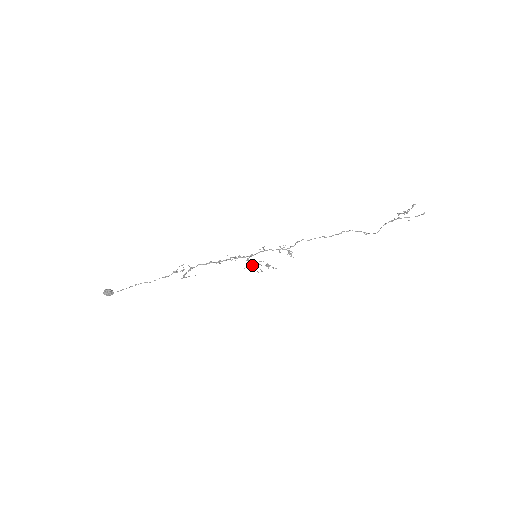
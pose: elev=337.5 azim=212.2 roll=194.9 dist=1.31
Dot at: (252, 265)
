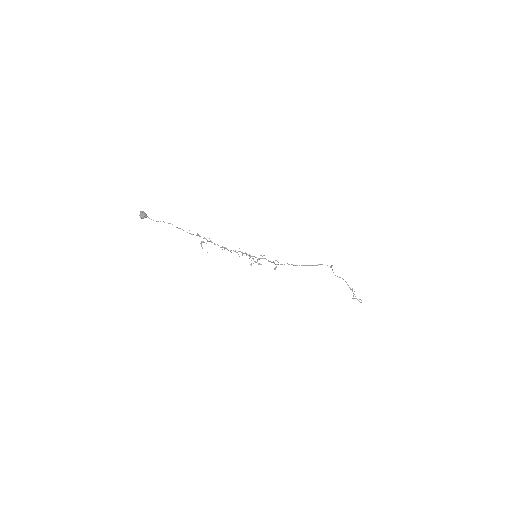
Dot at: occluded
